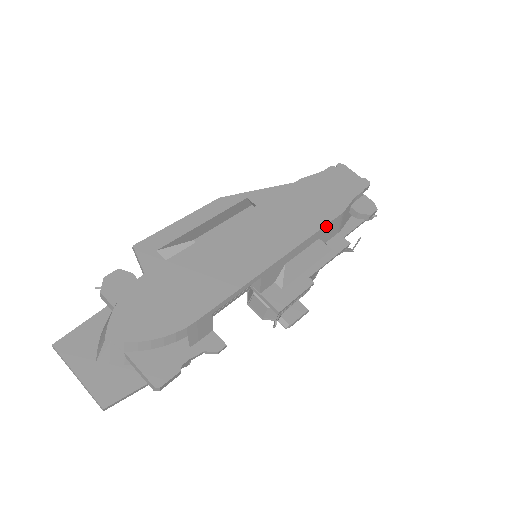
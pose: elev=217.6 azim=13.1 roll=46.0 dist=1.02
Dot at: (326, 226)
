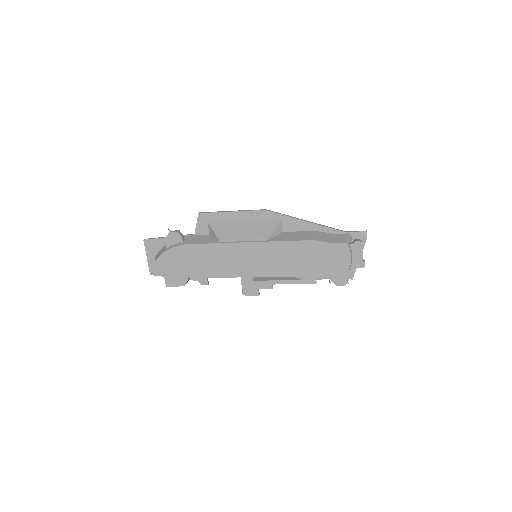
Dot at: (297, 276)
